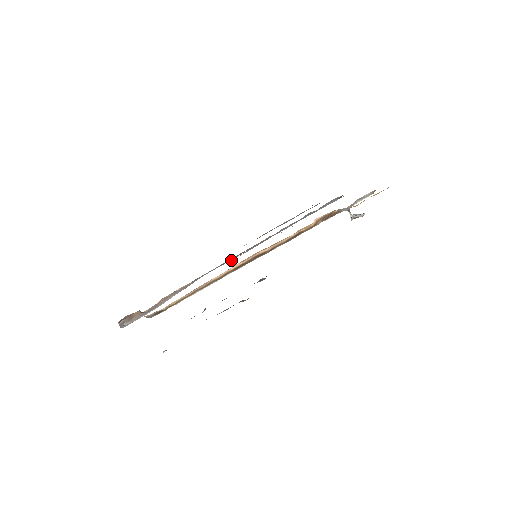
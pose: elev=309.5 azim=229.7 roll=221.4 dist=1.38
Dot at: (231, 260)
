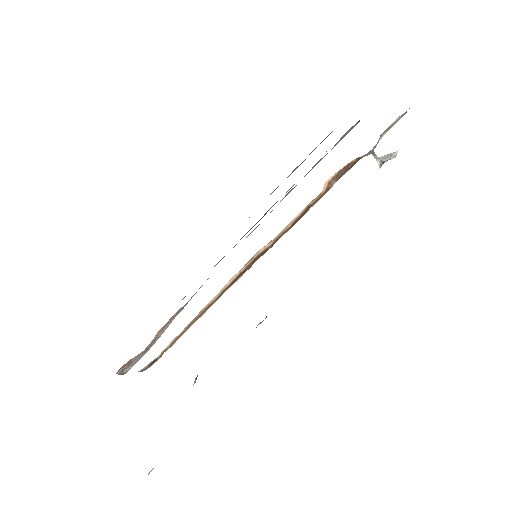
Dot at: occluded
